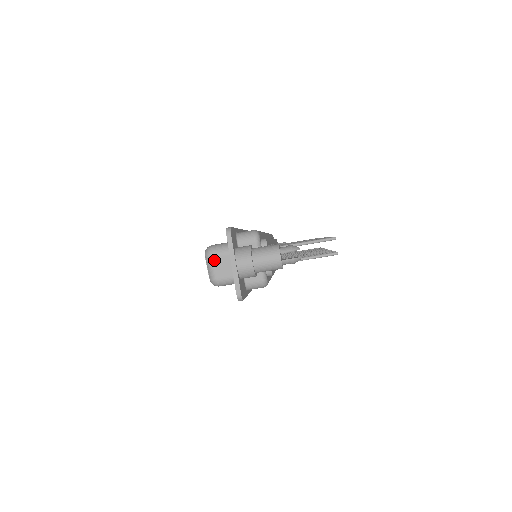
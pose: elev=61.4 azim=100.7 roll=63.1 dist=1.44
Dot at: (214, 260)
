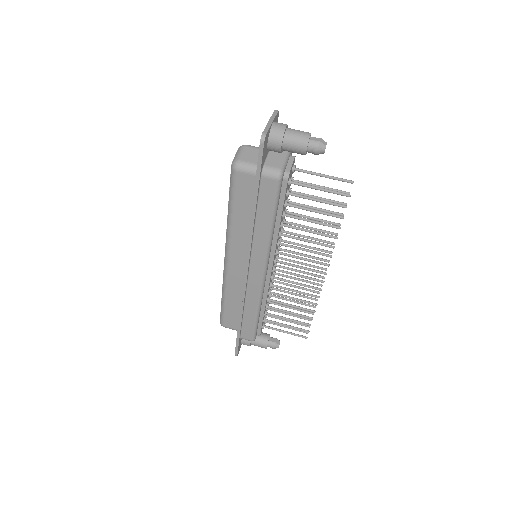
Dot at: (246, 148)
